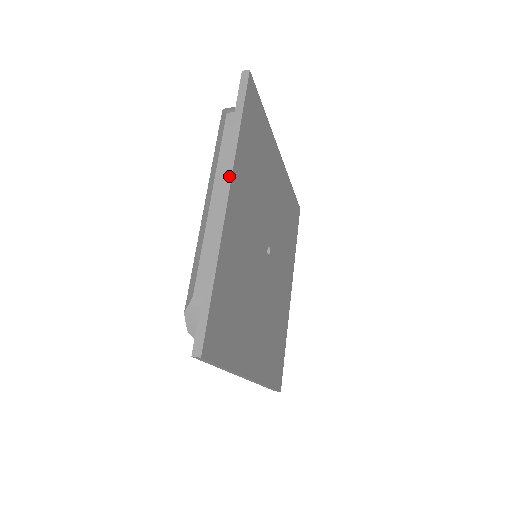
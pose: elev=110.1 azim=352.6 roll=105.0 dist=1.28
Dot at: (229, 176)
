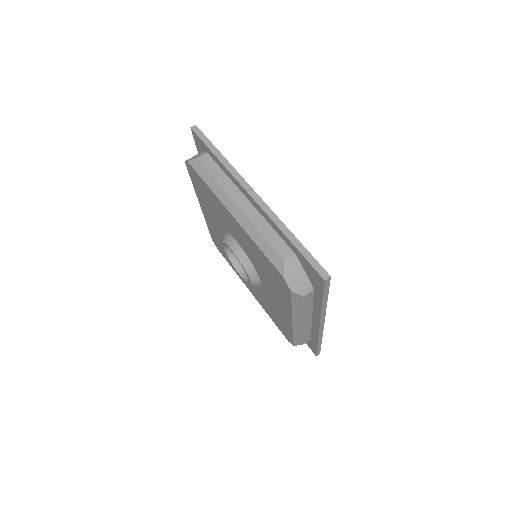
Dot at: (244, 182)
